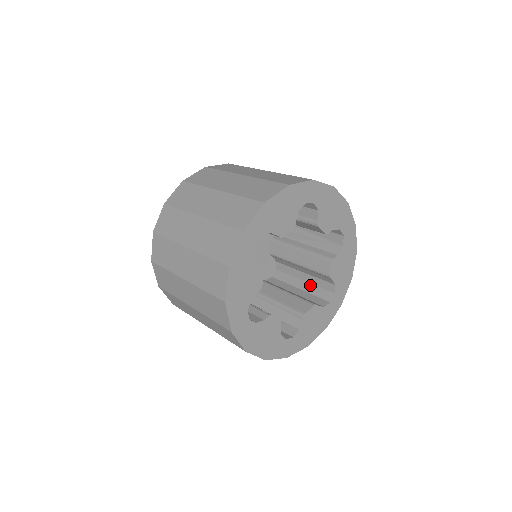
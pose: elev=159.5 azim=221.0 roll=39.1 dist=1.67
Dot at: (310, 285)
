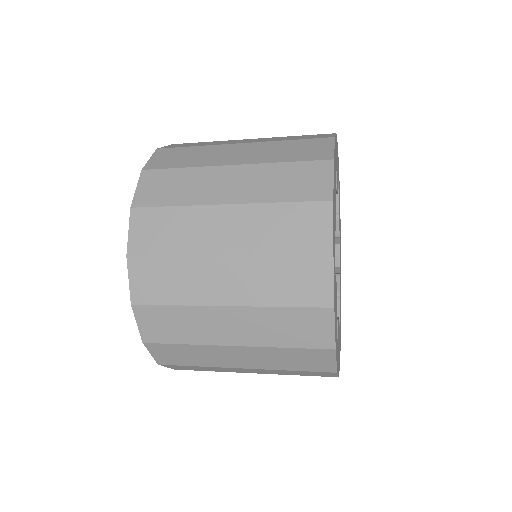
Dot at: occluded
